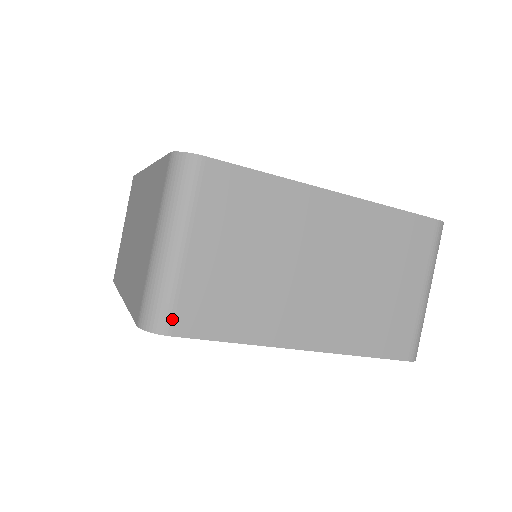
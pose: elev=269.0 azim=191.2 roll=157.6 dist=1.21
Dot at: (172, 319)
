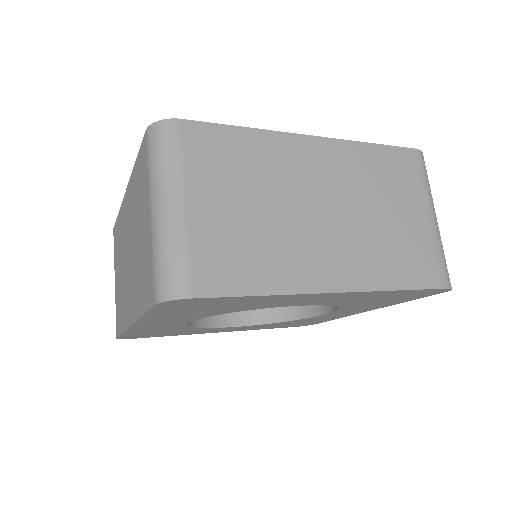
Dot at: (190, 280)
